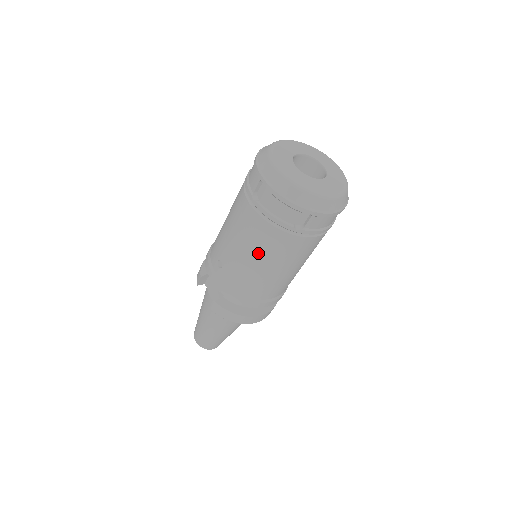
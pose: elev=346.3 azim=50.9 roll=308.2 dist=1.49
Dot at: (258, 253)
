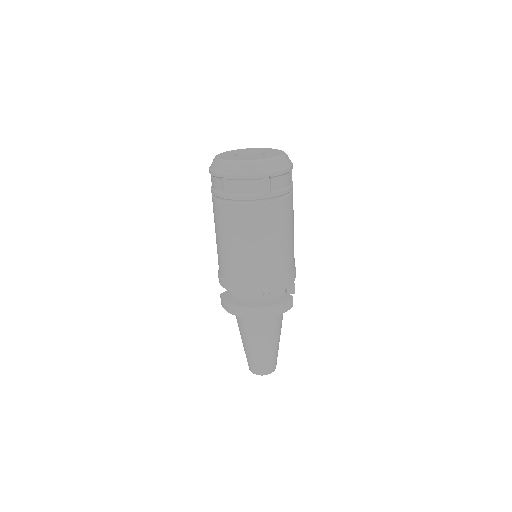
Dot at: (218, 229)
